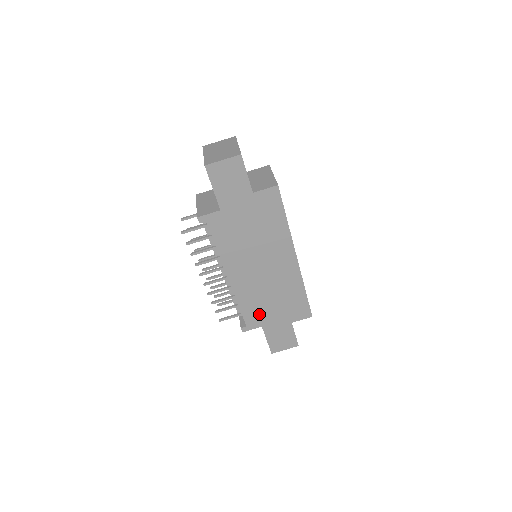
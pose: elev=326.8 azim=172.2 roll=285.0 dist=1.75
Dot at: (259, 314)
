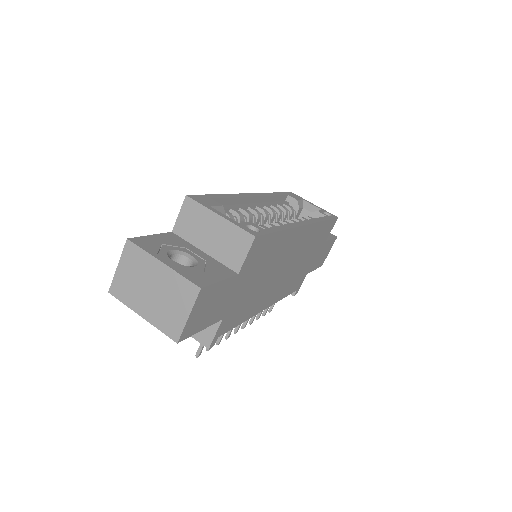
Dot at: (300, 276)
